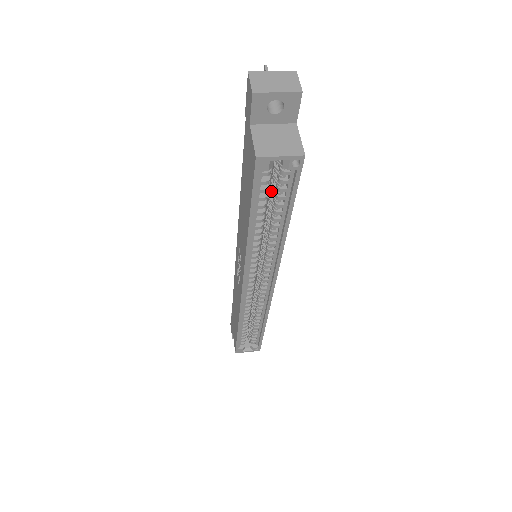
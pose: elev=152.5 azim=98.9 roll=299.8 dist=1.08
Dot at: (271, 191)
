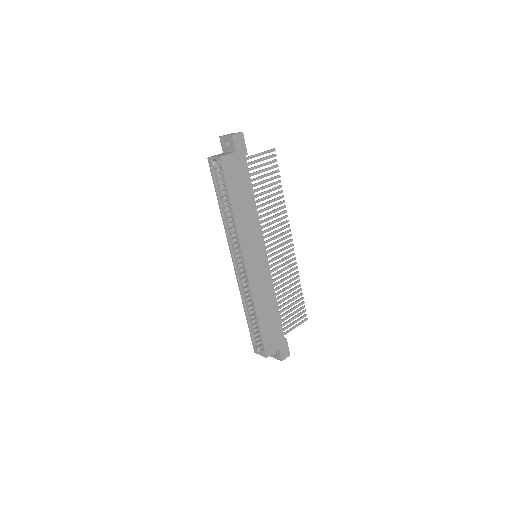
Dot at: occluded
